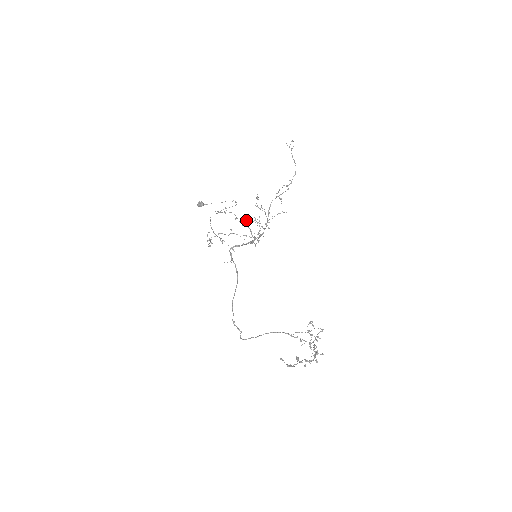
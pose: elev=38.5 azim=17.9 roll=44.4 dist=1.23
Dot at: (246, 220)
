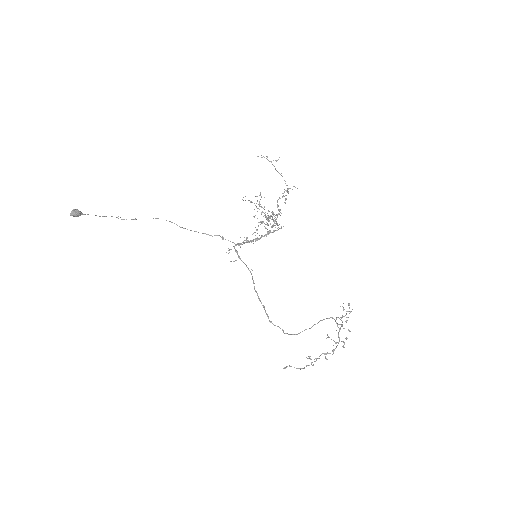
Dot at: (261, 213)
